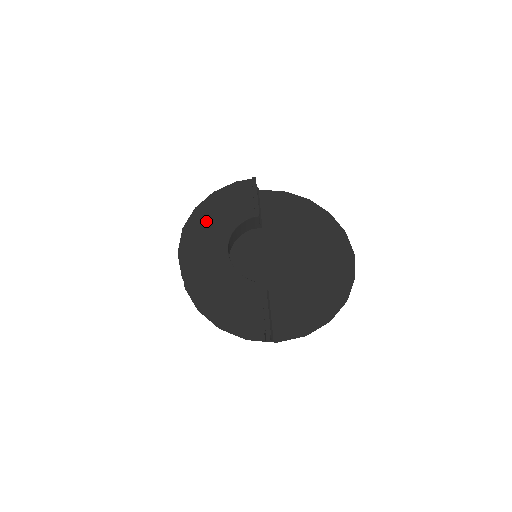
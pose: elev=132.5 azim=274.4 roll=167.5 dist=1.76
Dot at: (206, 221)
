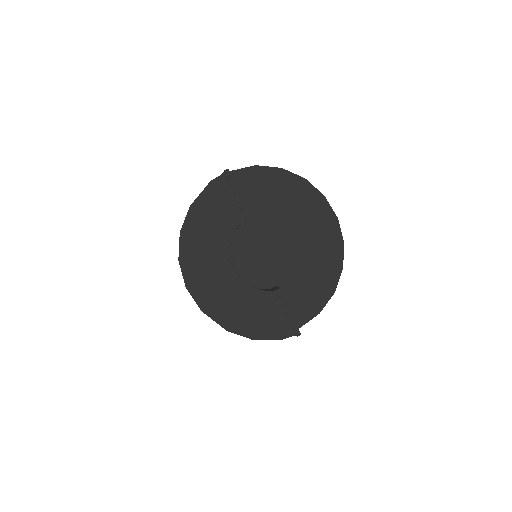
Dot at: (200, 242)
